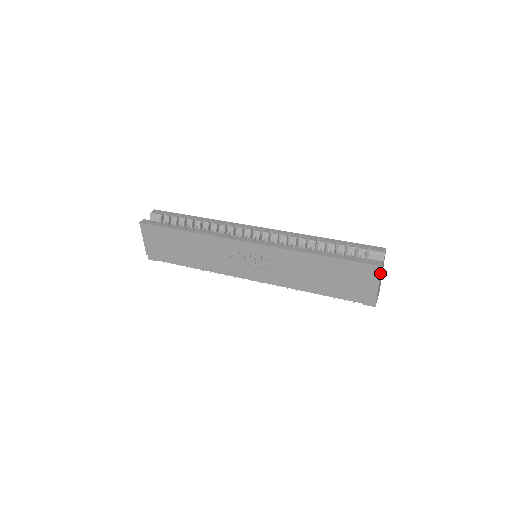
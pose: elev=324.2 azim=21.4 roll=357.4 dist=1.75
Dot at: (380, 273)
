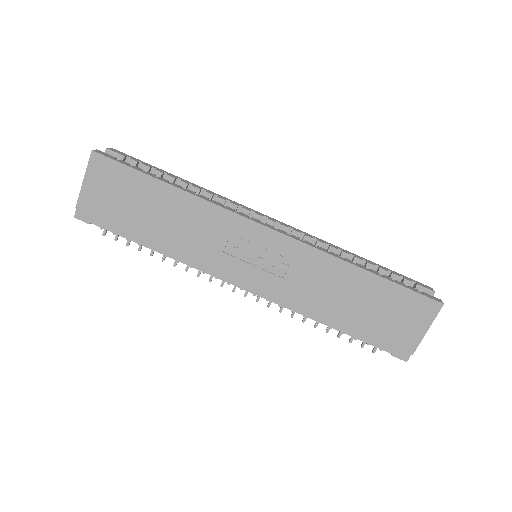
Dot at: (436, 314)
